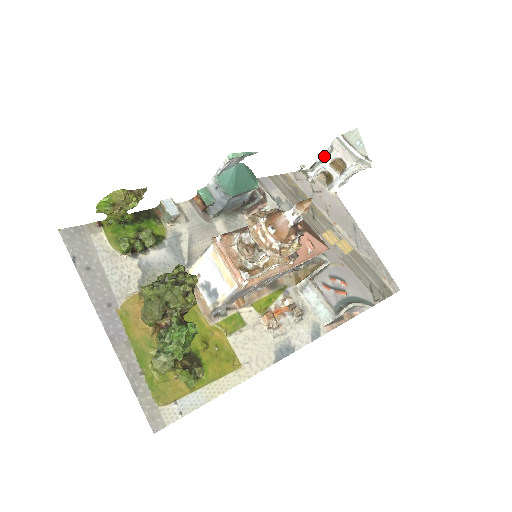
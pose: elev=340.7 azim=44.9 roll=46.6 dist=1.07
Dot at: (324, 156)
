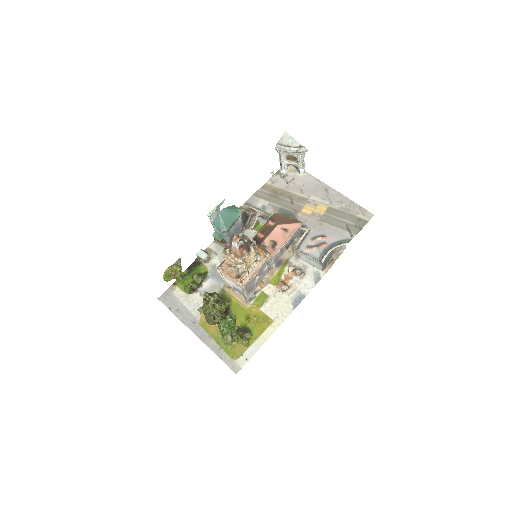
Dot at: (280, 158)
